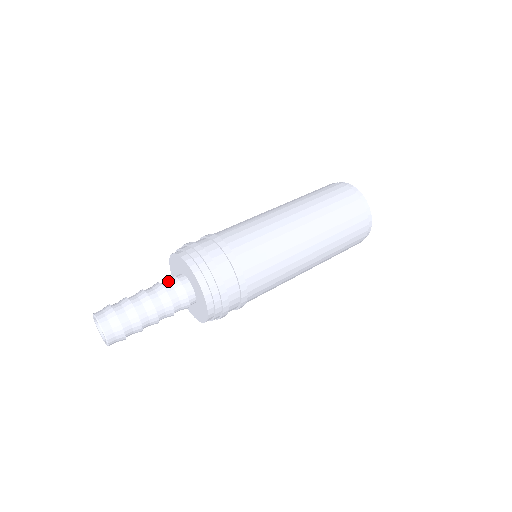
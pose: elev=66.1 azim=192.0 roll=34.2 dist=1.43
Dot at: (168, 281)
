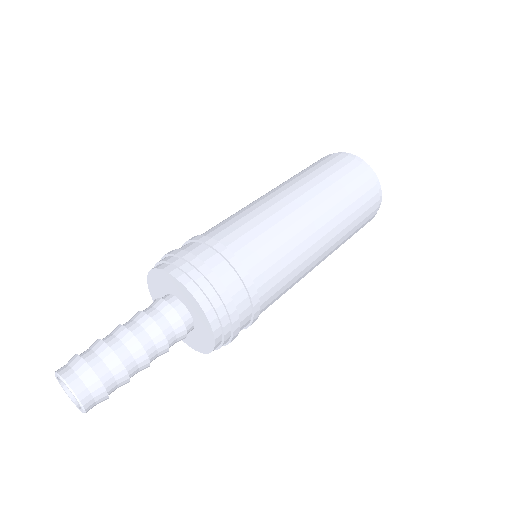
Dot at: (148, 307)
